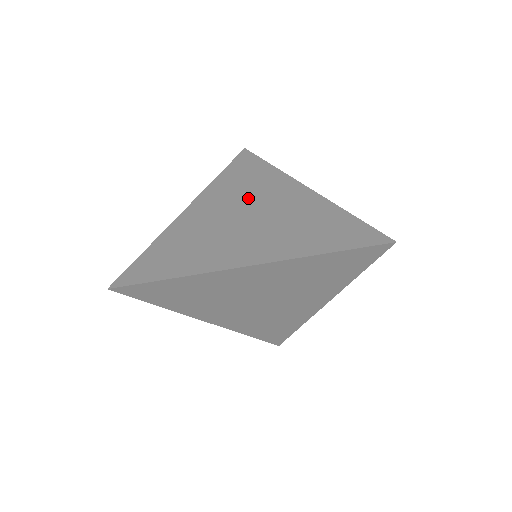
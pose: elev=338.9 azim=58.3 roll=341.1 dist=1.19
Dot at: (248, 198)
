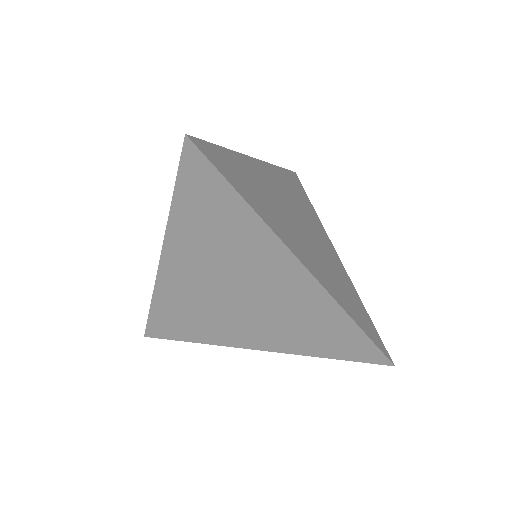
Dot at: occluded
